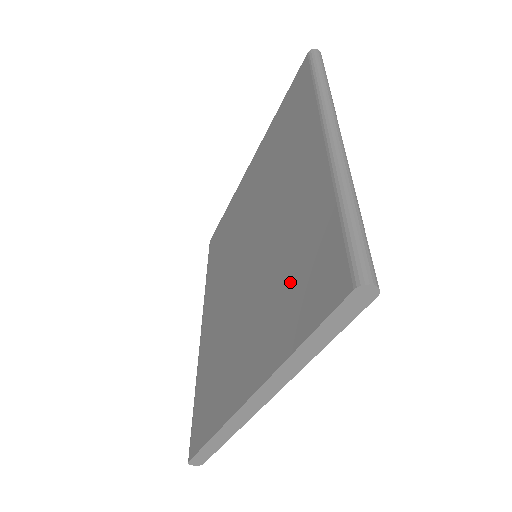
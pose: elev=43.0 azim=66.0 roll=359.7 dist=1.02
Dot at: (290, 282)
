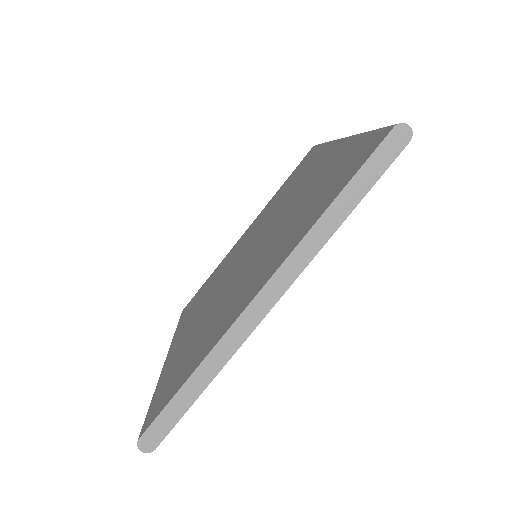
Dot at: (314, 199)
